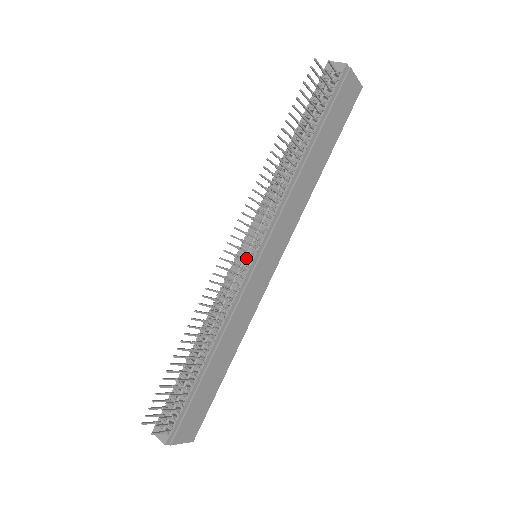
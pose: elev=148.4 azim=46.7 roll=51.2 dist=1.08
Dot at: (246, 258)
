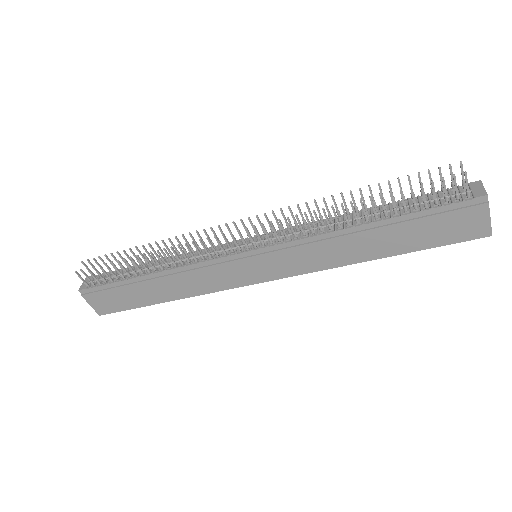
Dot at: (244, 246)
